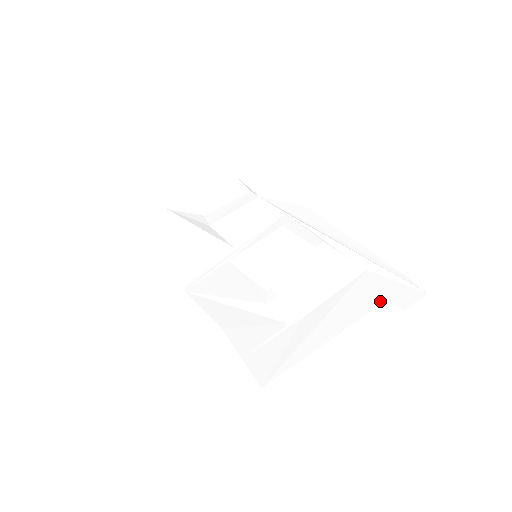
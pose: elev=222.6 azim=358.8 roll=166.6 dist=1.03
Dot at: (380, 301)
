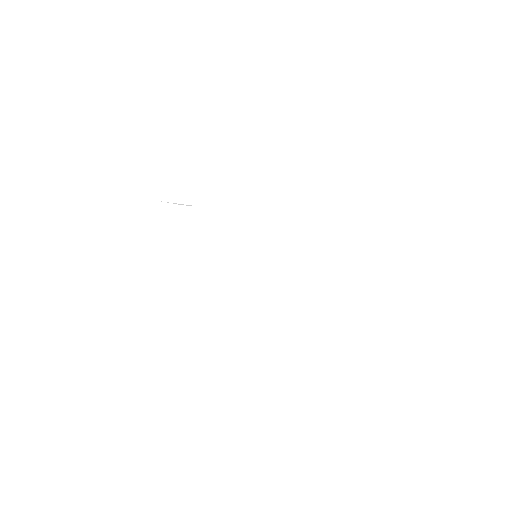
Dot at: (332, 229)
